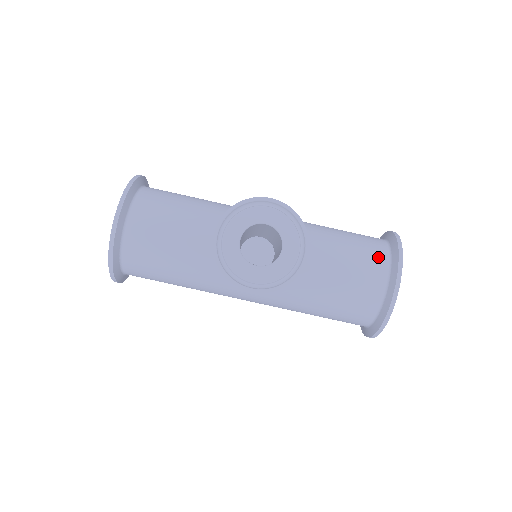
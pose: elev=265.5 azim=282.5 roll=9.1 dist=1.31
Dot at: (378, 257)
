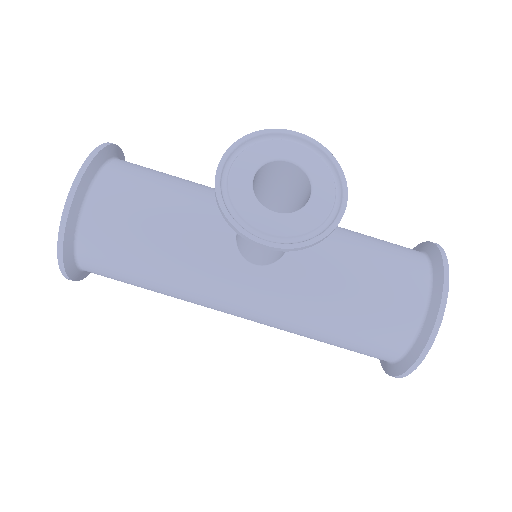
Dot at: (415, 261)
